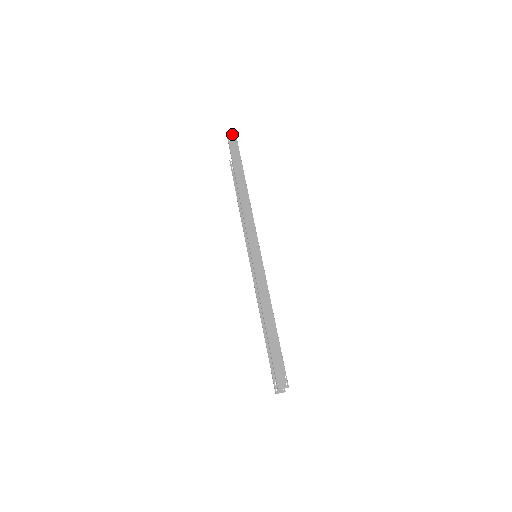
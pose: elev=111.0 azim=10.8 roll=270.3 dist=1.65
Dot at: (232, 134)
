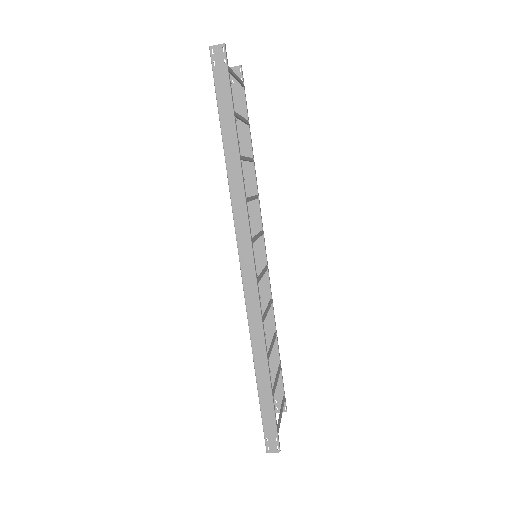
Dot at: (218, 49)
